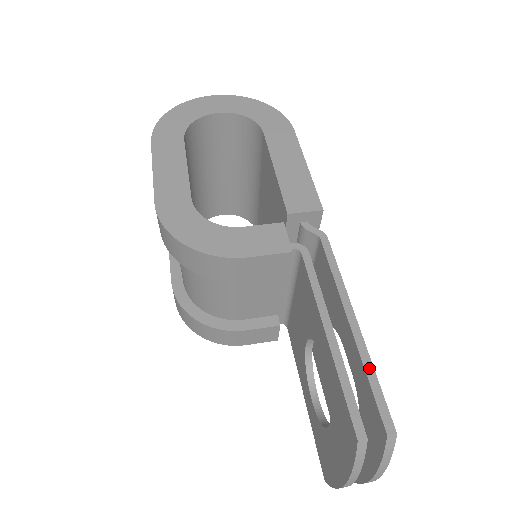
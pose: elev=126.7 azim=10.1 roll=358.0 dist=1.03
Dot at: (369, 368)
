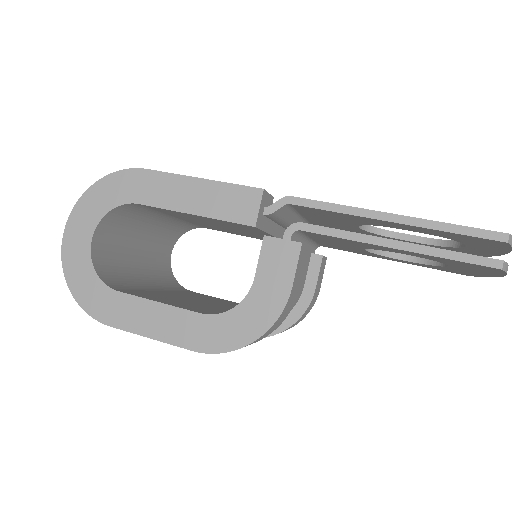
Dot at: (442, 227)
